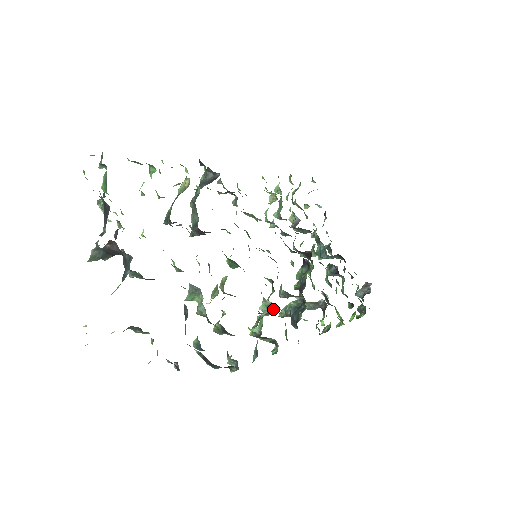
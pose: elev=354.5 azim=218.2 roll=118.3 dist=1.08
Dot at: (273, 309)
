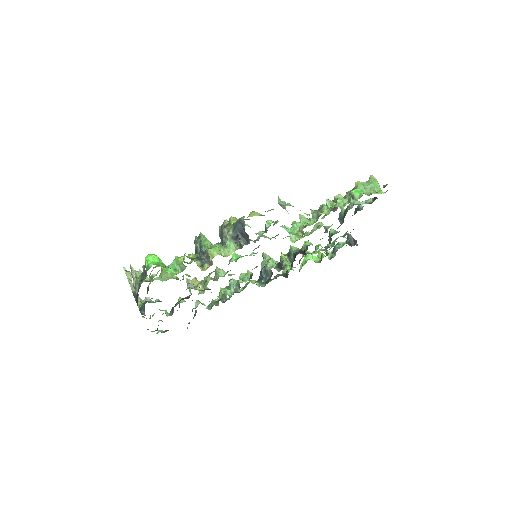
Dot at: (238, 292)
